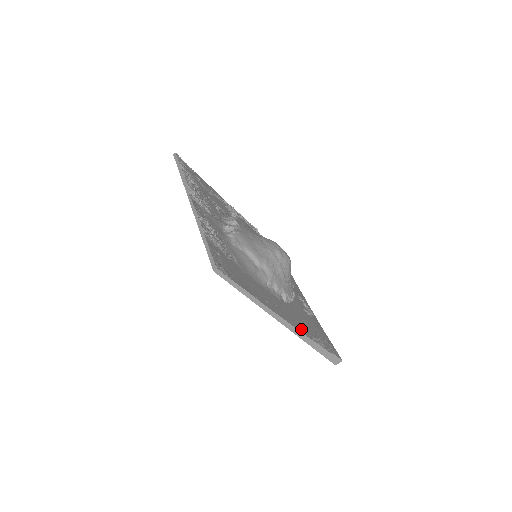
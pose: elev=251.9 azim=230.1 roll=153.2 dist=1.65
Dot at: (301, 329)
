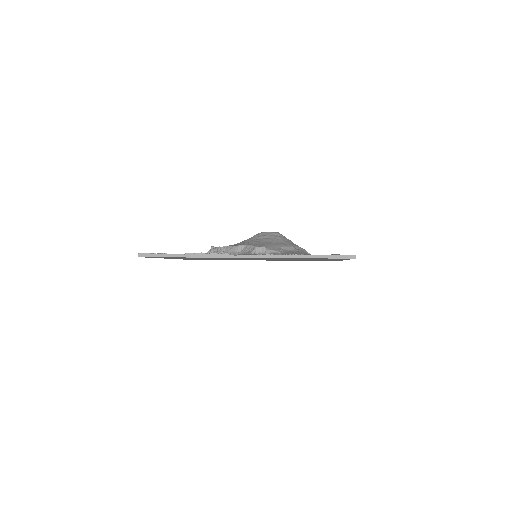
Dot at: occluded
